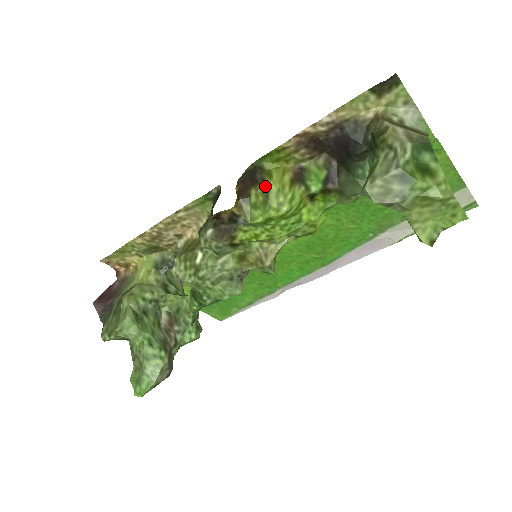
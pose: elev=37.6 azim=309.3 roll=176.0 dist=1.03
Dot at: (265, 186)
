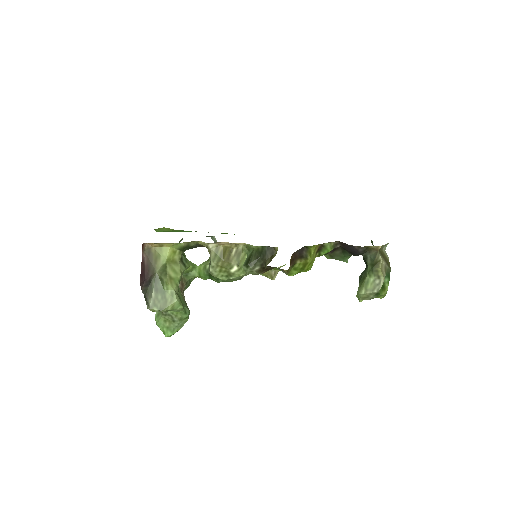
Dot at: (306, 261)
